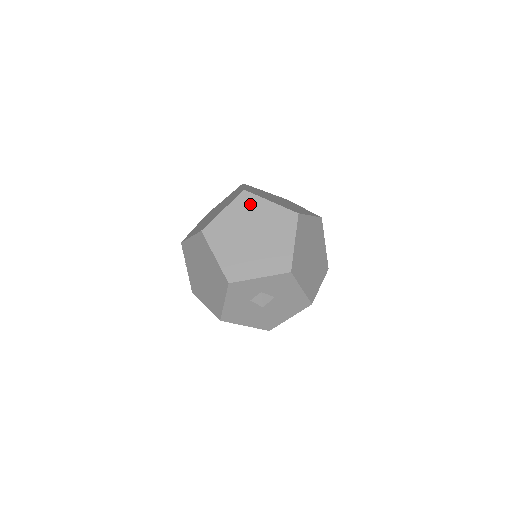
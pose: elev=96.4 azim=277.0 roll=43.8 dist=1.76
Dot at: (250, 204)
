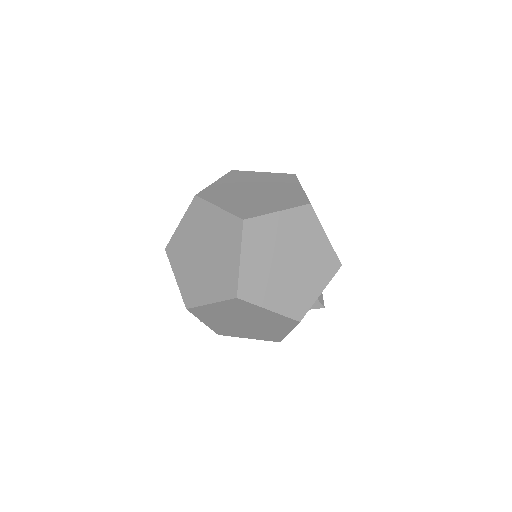
Dot at: (261, 231)
